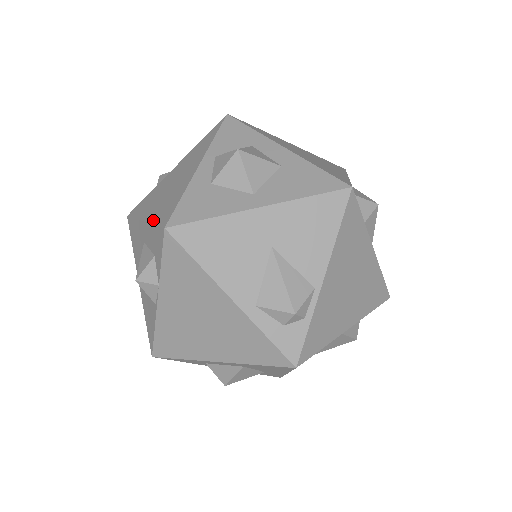
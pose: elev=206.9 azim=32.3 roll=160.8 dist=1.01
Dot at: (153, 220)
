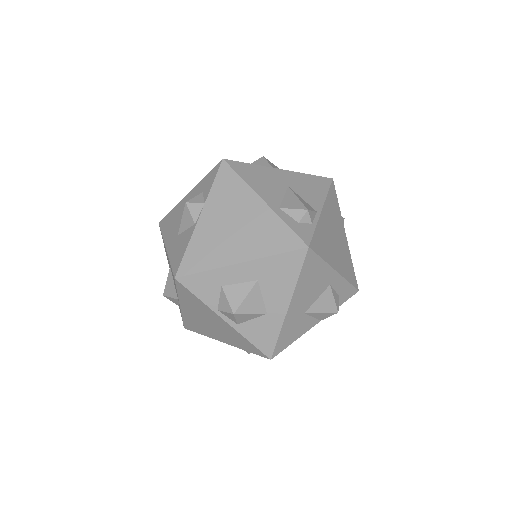
Dot at: occluded
